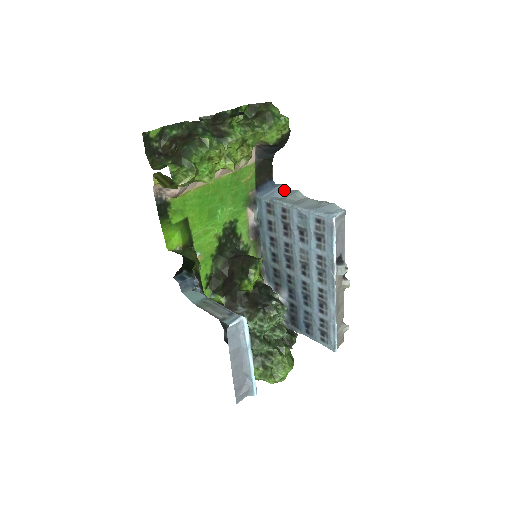
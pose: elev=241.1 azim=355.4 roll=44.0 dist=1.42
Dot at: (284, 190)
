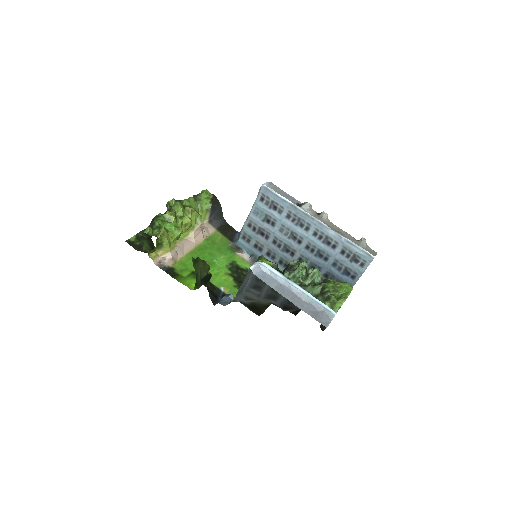
Dot at: occluded
